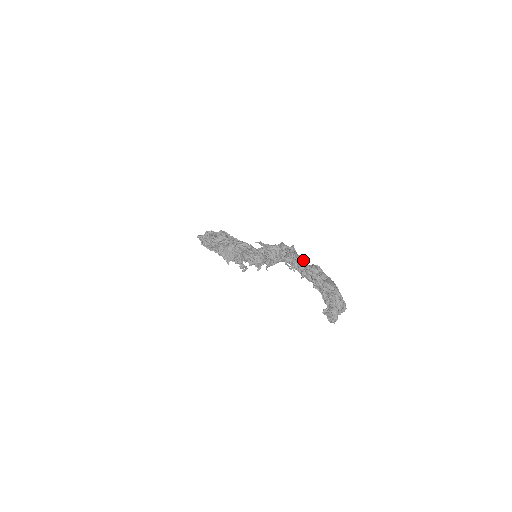
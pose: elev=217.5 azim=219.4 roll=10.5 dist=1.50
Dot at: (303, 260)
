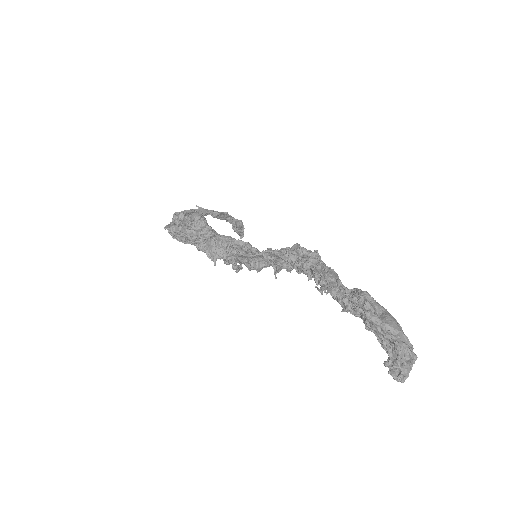
Dot at: (339, 279)
